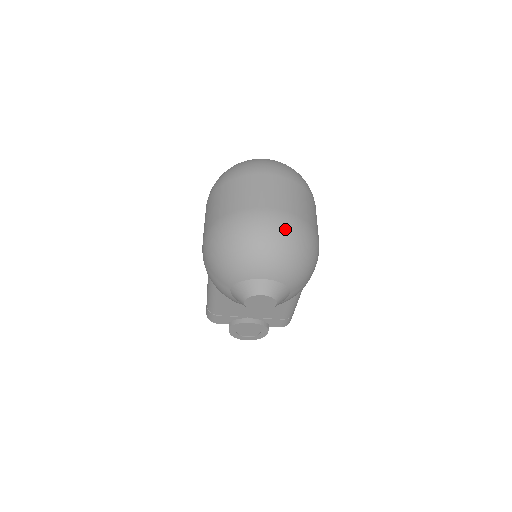
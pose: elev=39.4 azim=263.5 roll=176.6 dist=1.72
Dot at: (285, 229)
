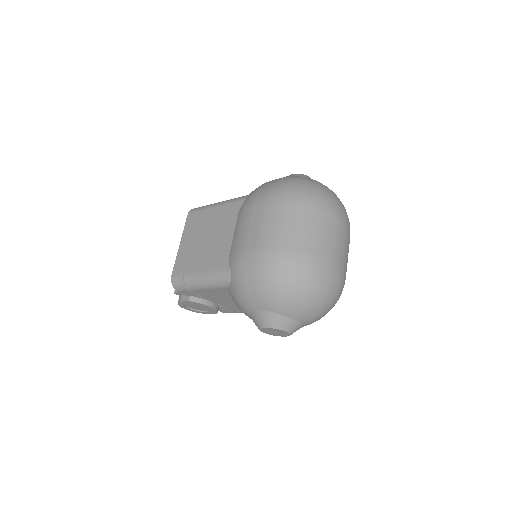
Dot at: (339, 290)
